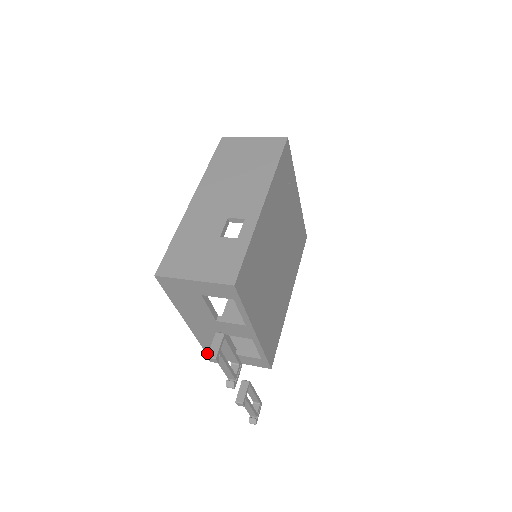
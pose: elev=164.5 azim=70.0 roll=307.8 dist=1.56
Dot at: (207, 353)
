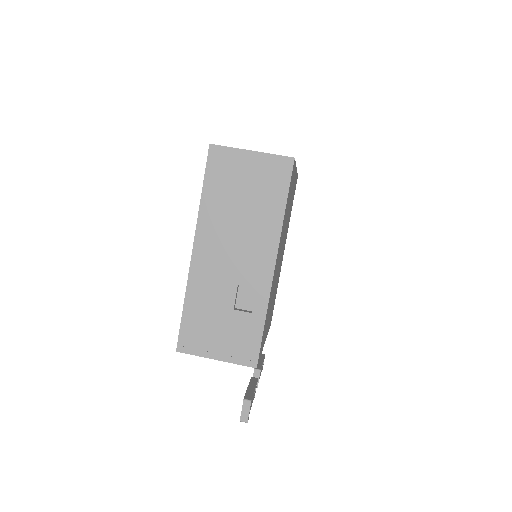
Dot at: occluded
